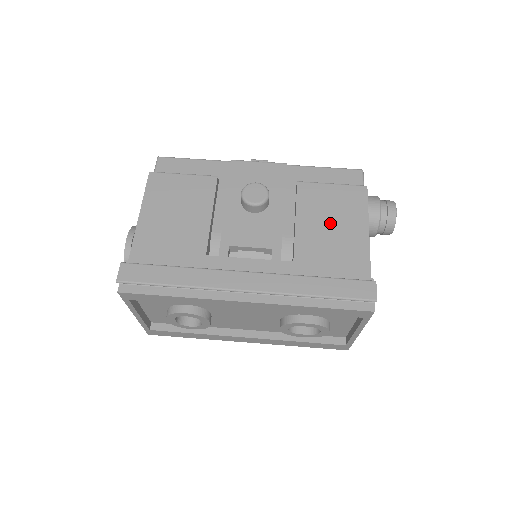
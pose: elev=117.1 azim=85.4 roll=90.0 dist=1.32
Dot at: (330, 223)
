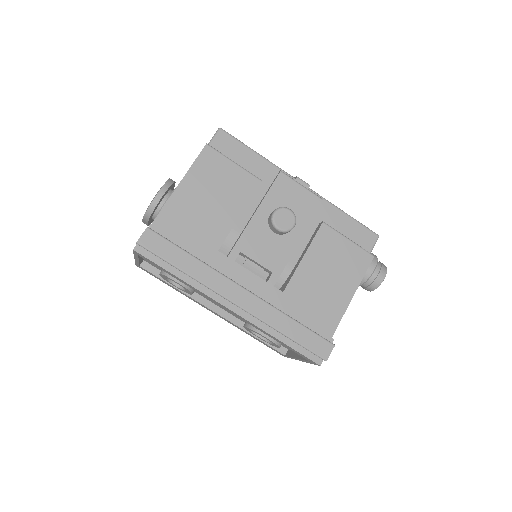
Dot at: (328, 274)
